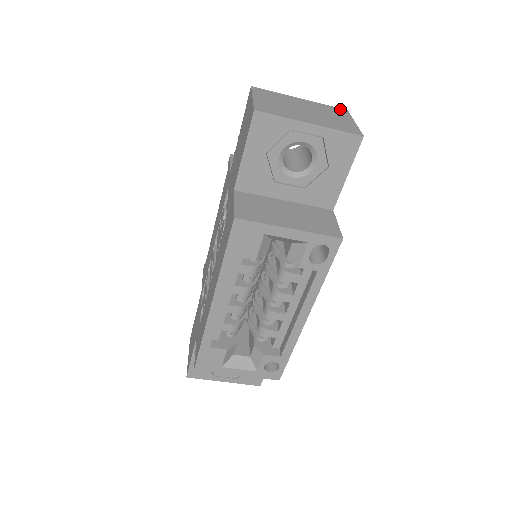
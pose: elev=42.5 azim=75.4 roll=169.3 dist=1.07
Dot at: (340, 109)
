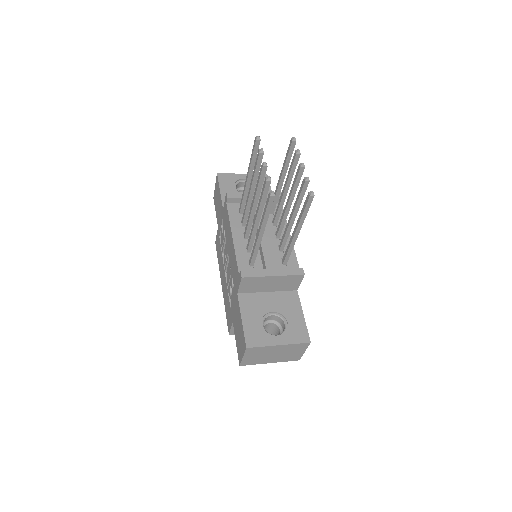
Dot at: (304, 344)
